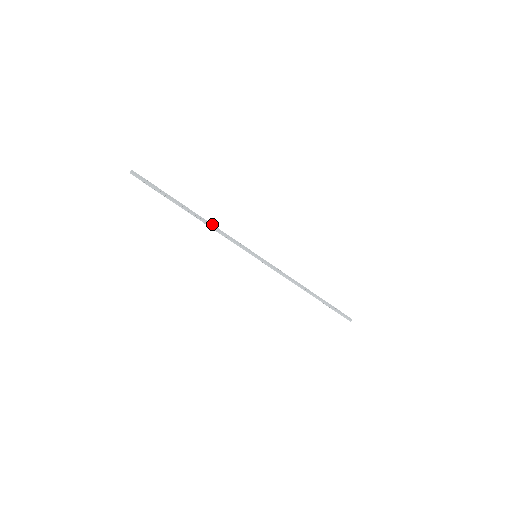
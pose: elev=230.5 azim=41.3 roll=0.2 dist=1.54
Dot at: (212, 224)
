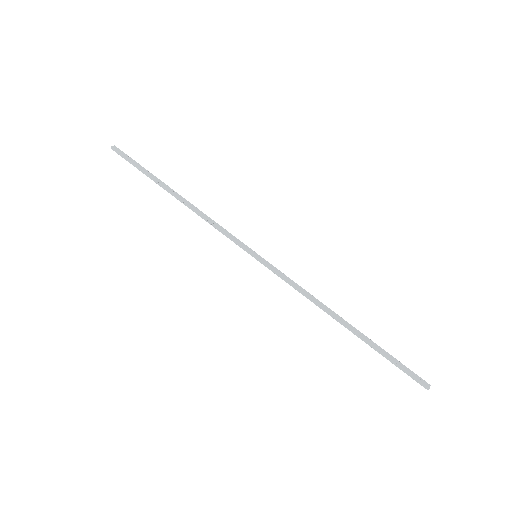
Dot at: occluded
